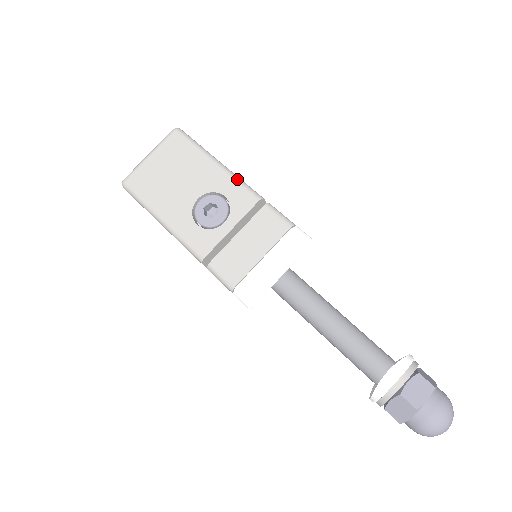
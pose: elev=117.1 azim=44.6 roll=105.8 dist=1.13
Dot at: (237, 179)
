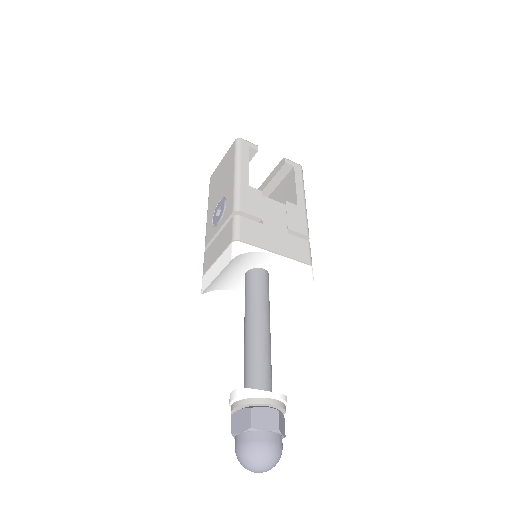
Dot at: (235, 190)
